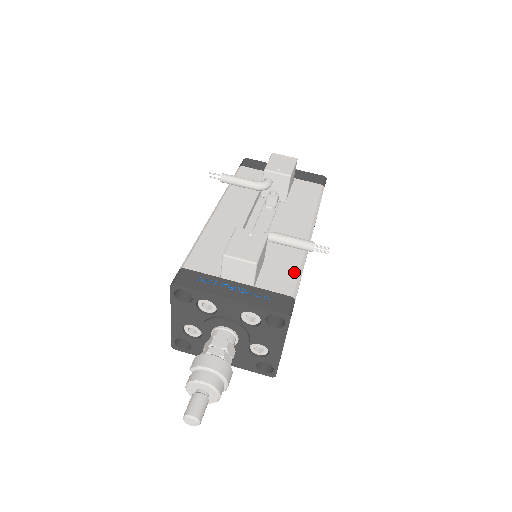
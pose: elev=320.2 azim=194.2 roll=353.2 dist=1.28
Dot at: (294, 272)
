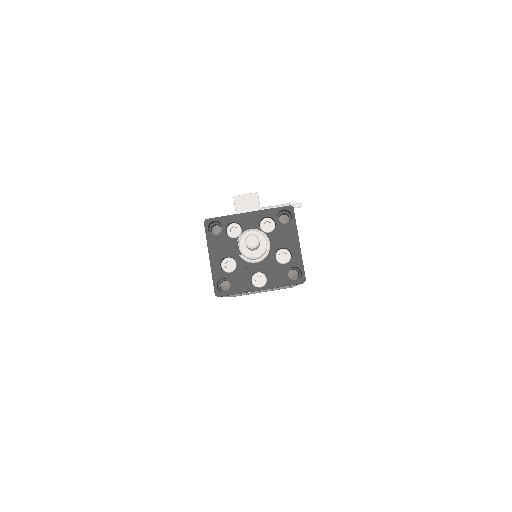
Dot at: occluded
